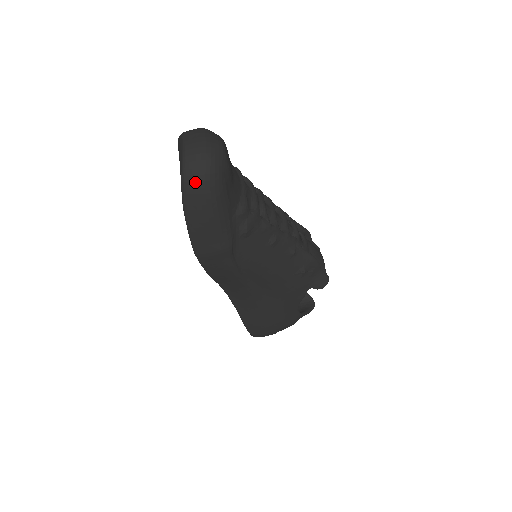
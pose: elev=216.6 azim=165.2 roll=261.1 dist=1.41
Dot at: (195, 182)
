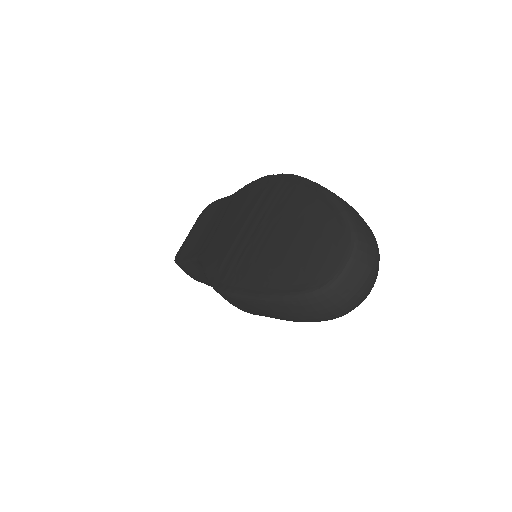
Dot at: (308, 312)
